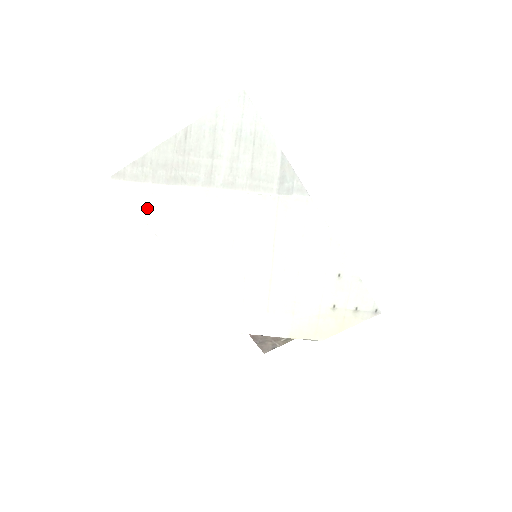
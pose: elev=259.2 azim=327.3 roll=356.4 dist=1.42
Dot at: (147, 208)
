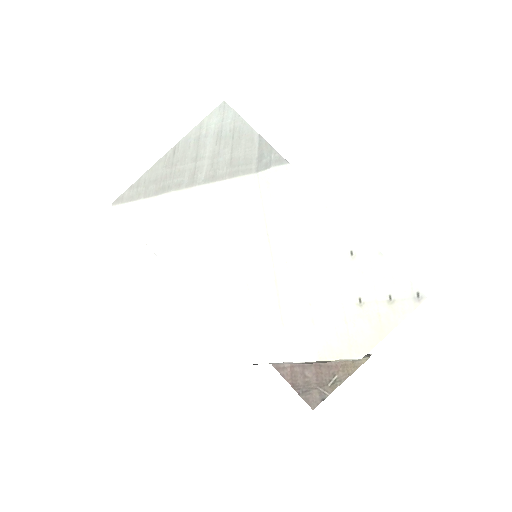
Dot at: (143, 226)
